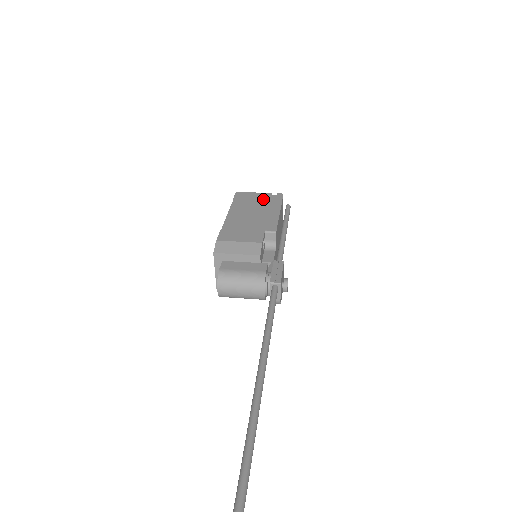
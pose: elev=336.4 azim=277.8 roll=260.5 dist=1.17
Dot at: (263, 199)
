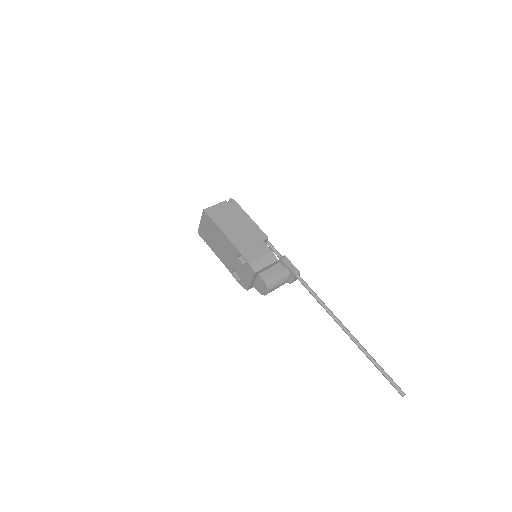
Dot at: (228, 210)
